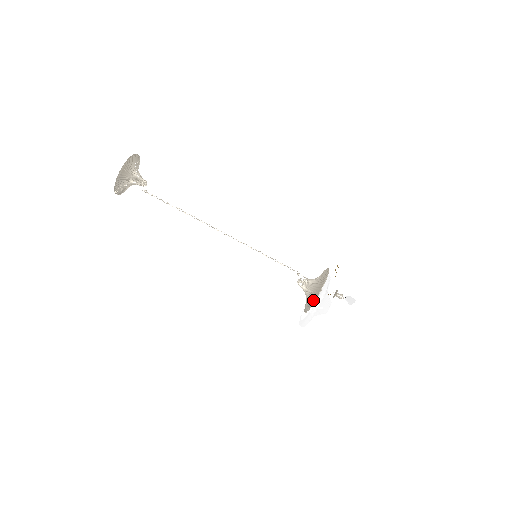
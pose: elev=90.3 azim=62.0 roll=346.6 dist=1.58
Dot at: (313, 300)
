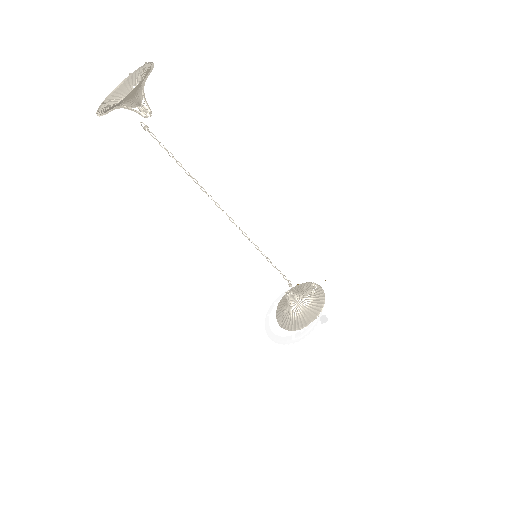
Dot at: (299, 326)
